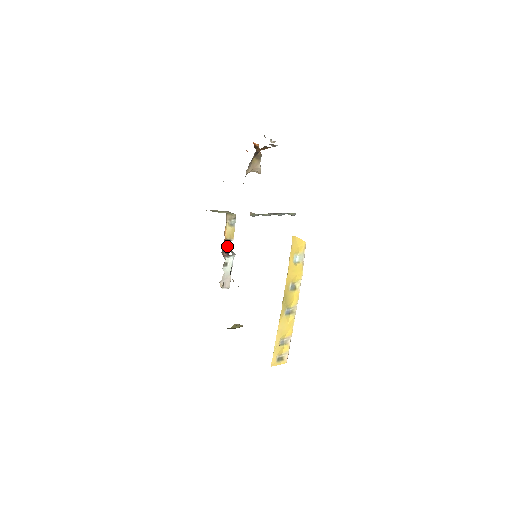
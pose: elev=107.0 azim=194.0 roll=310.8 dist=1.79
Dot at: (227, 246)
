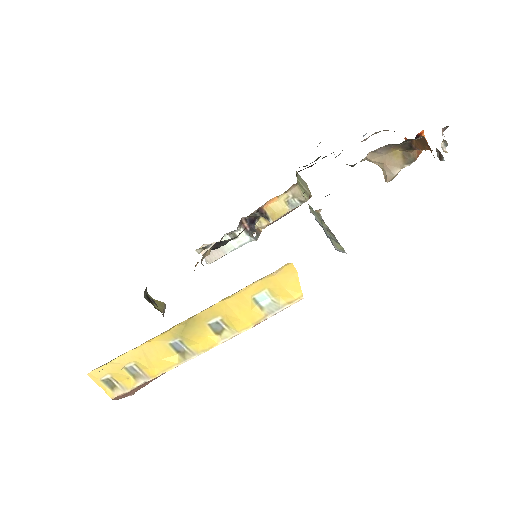
Dot at: (264, 225)
